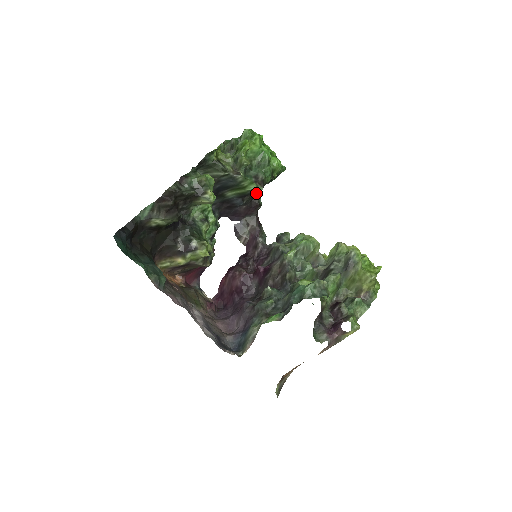
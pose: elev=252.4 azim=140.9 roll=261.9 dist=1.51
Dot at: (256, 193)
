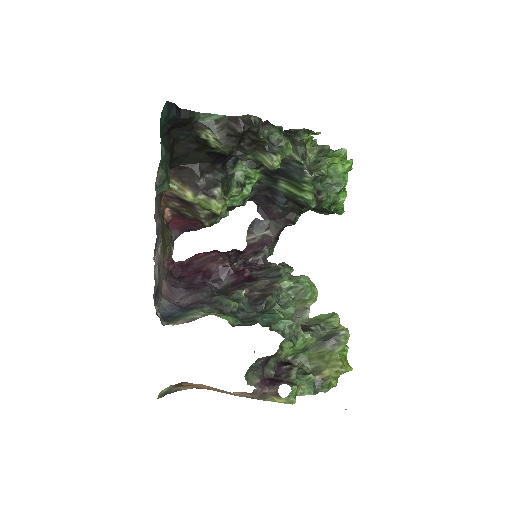
Dot at: (302, 208)
